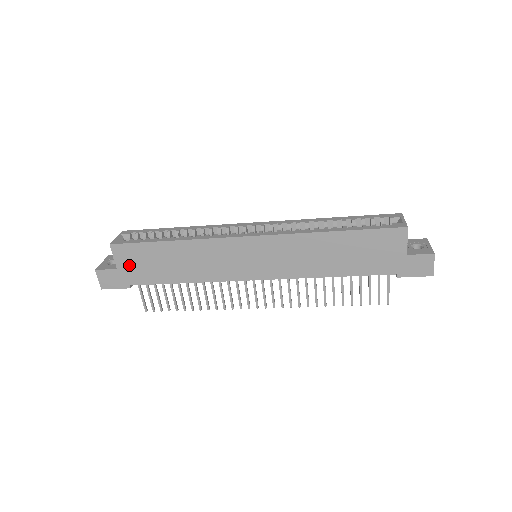
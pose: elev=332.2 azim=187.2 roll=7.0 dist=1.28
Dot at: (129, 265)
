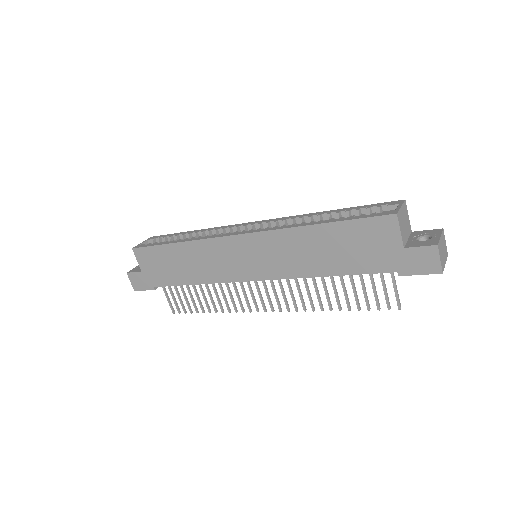
Dot at: (149, 268)
